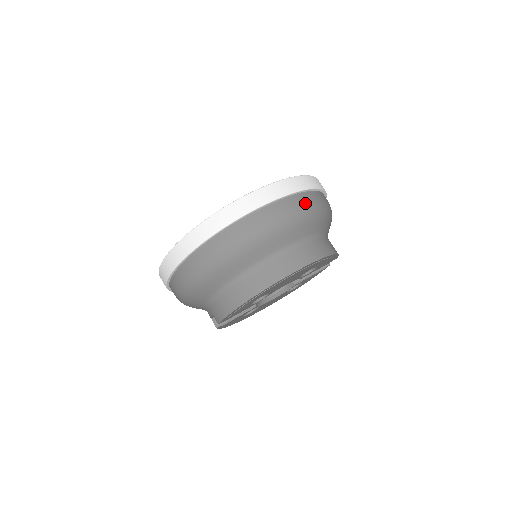
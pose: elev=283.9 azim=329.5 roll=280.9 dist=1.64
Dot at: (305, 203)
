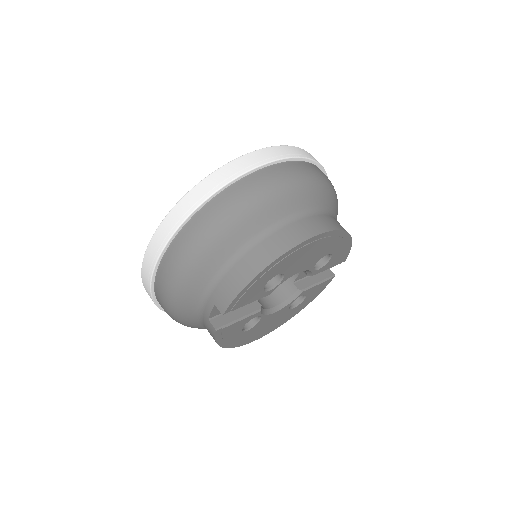
Dot at: (320, 172)
